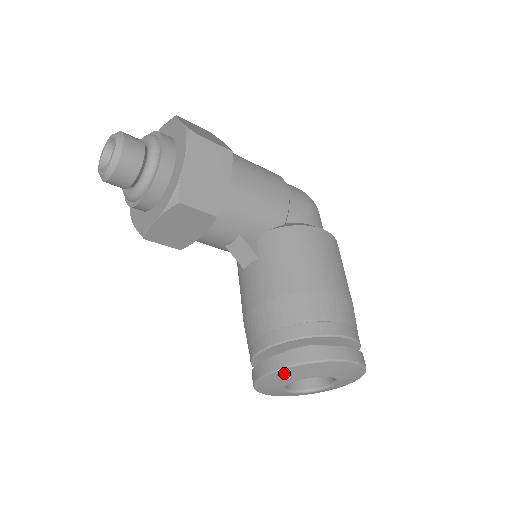
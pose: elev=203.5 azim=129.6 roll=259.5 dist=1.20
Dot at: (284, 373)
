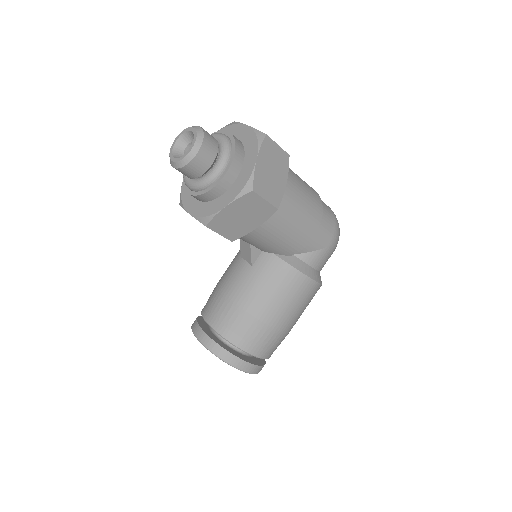
Dot at: occluded
